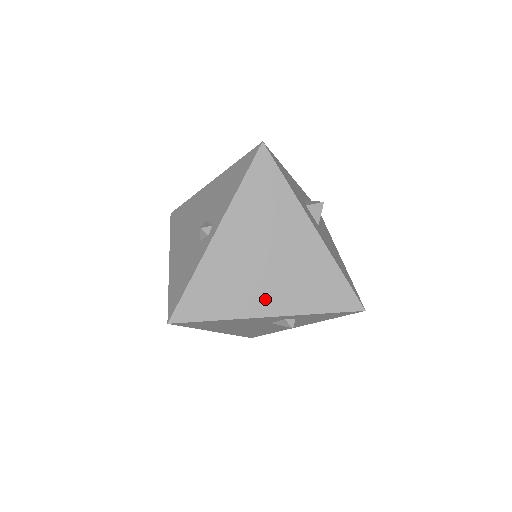
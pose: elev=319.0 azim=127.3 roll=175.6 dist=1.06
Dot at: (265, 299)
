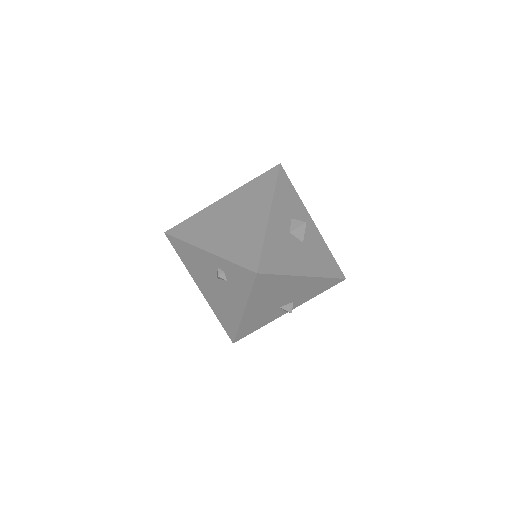
Dot at: (212, 240)
